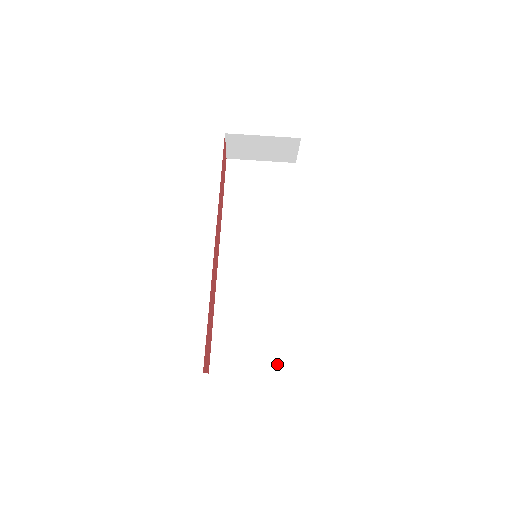
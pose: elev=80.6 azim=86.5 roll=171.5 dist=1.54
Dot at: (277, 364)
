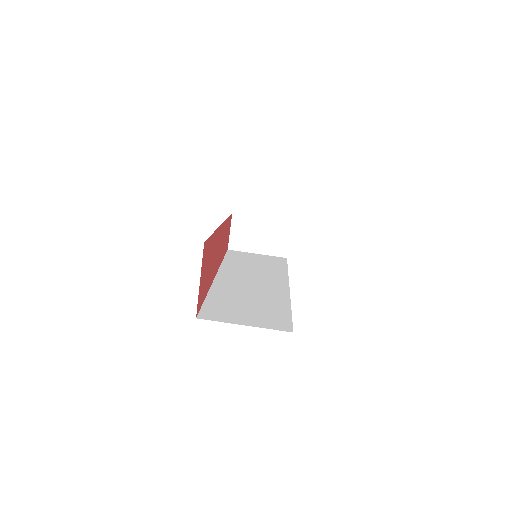
Dot at: (278, 324)
